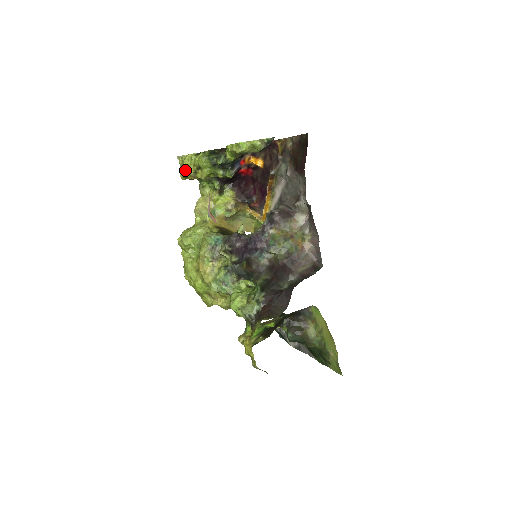
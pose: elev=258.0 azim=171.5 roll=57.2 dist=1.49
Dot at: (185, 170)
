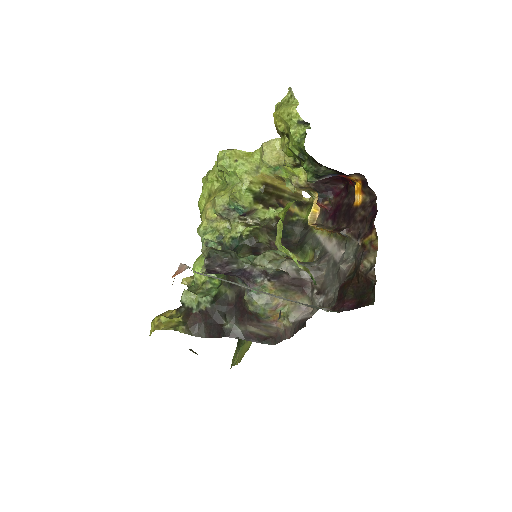
Dot at: (278, 116)
